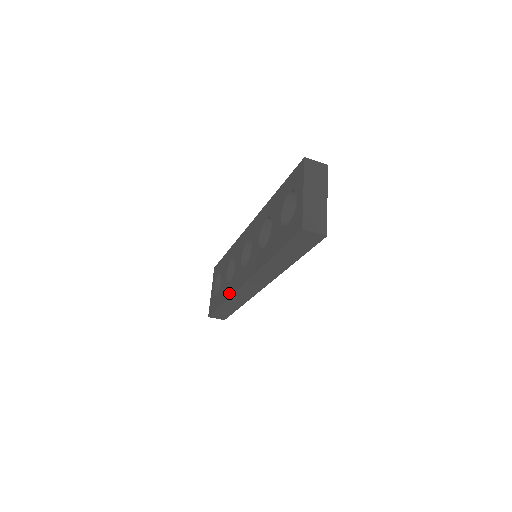
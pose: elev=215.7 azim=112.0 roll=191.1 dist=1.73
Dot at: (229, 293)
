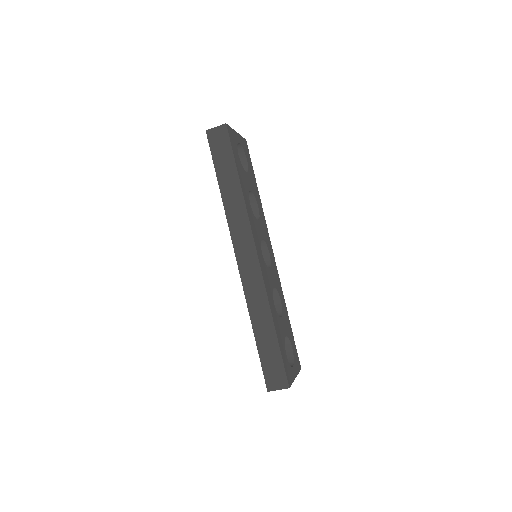
Dot at: occluded
